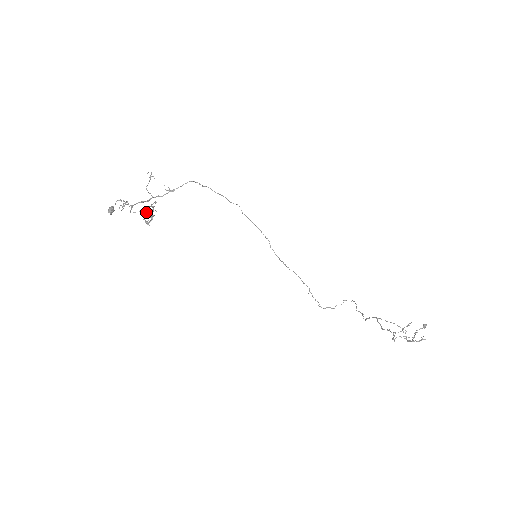
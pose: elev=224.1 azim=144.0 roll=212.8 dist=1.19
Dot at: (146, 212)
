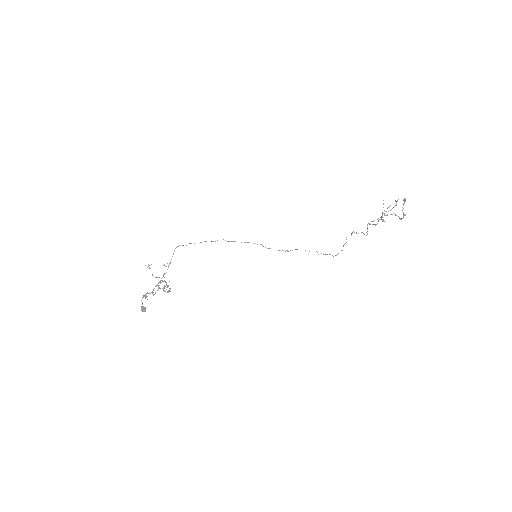
Dot at: (163, 287)
